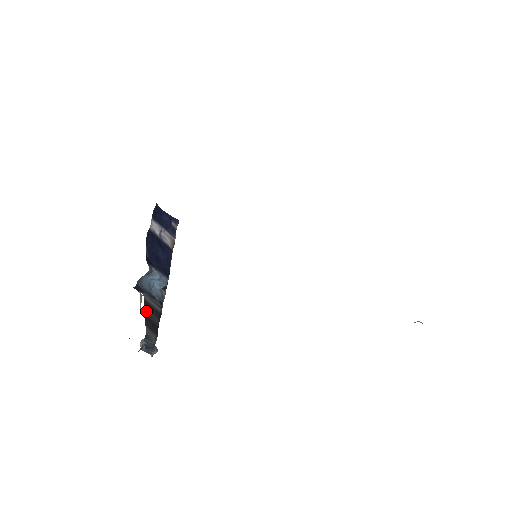
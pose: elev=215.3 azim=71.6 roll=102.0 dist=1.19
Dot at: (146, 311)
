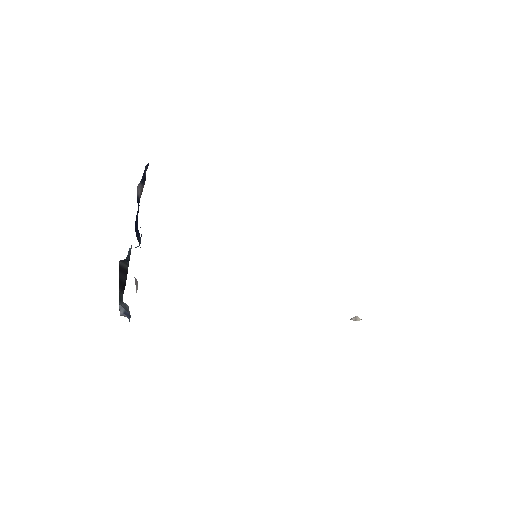
Dot at: (120, 275)
